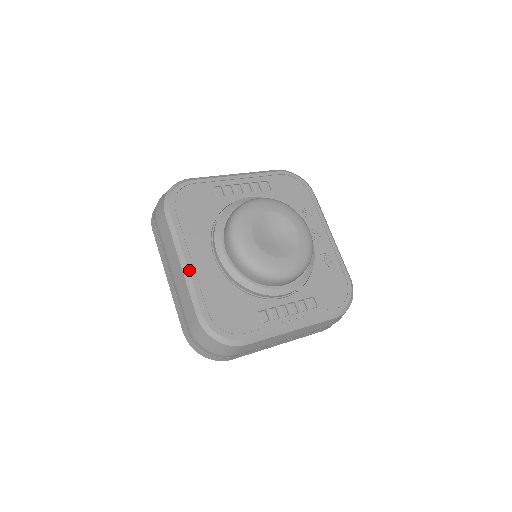
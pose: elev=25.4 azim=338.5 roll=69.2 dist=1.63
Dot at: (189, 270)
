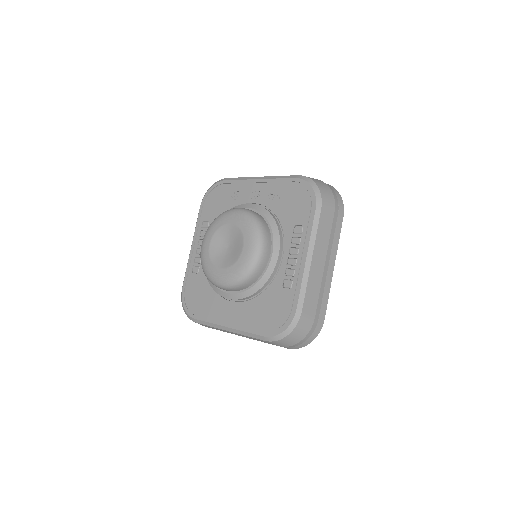
Dot at: (233, 328)
